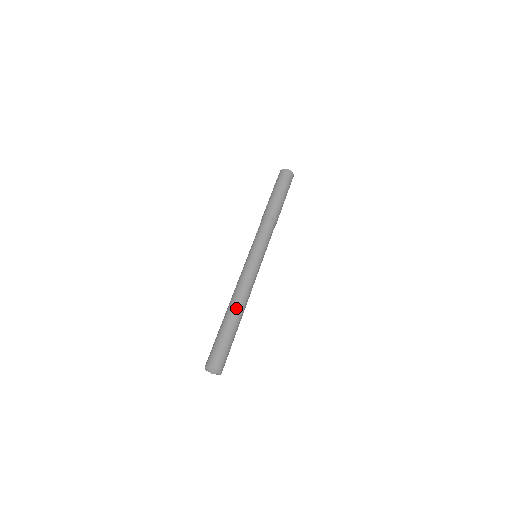
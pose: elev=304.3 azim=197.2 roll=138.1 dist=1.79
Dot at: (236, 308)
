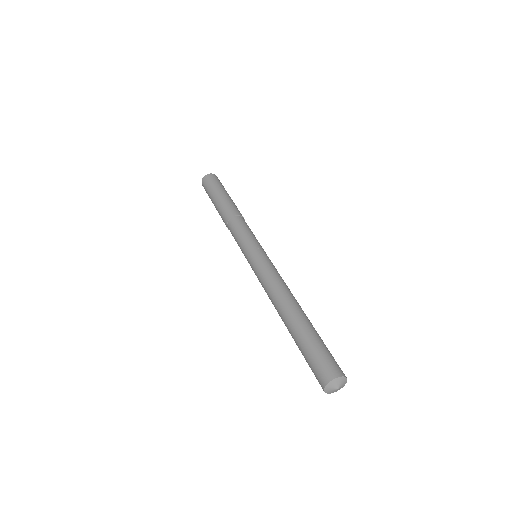
Dot at: occluded
